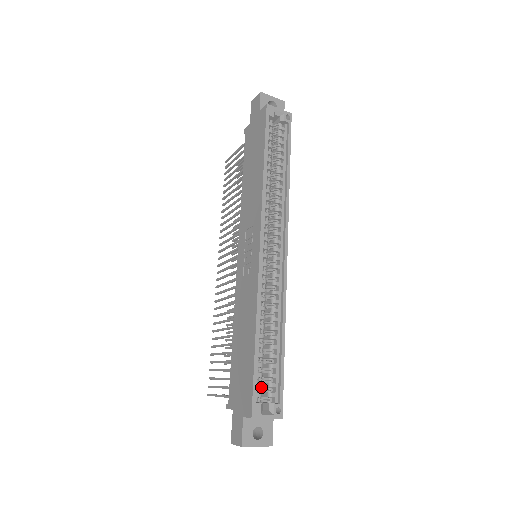
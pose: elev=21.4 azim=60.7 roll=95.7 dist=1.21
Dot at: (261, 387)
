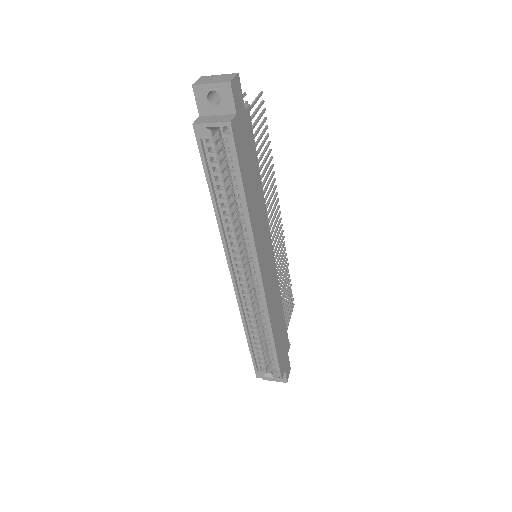
Dot at: occluded
